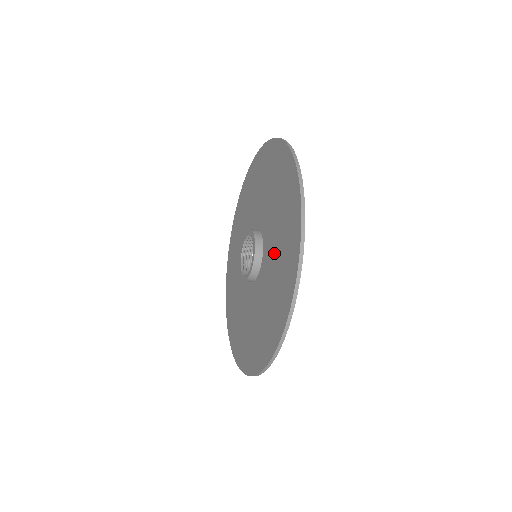
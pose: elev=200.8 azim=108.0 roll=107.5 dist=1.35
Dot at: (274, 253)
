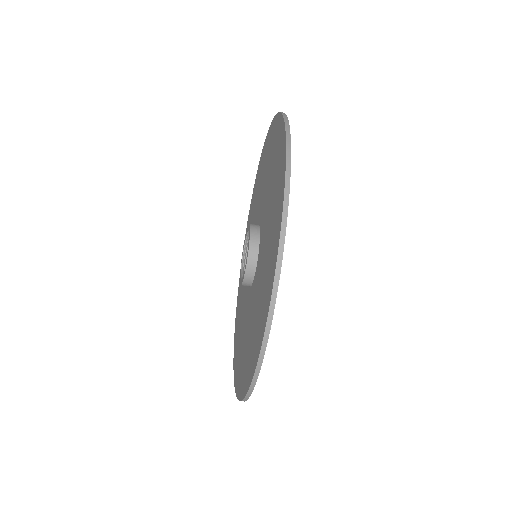
Dot at: (266, 230)
